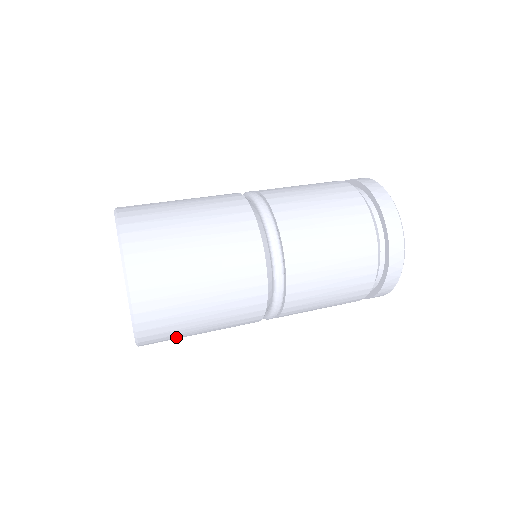
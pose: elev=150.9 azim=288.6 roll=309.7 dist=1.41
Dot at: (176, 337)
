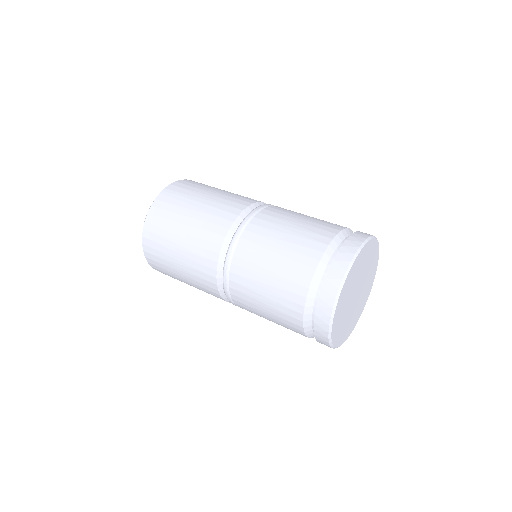
Dot at: occluded
